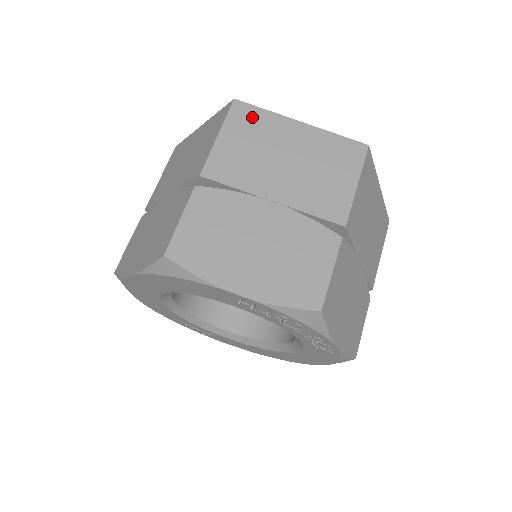
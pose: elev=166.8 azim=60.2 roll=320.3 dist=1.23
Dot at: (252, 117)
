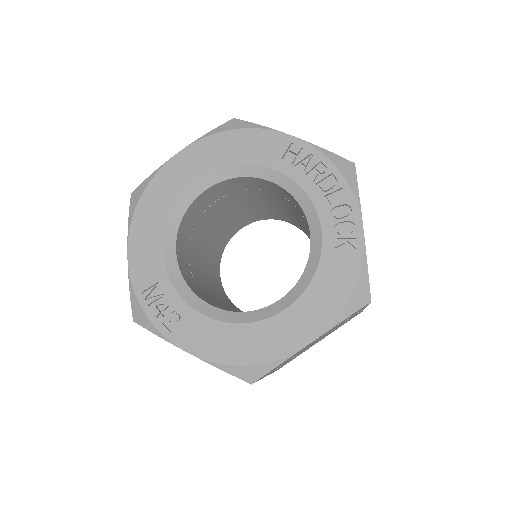
Dot at: occluded
